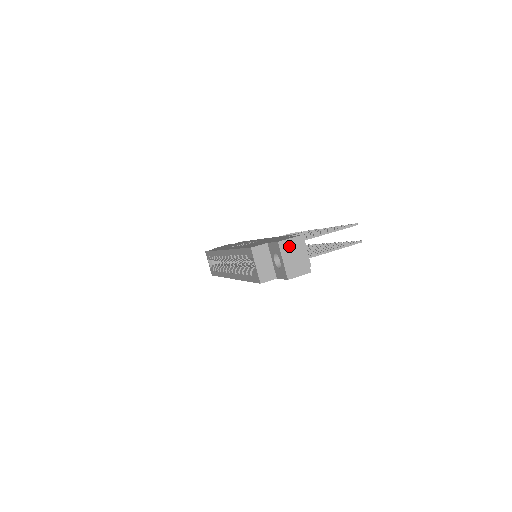
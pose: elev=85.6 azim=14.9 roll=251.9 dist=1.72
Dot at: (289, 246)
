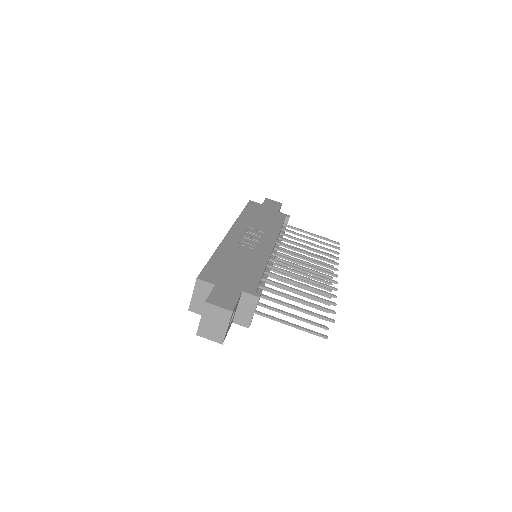
Dot at: (214, 312)
